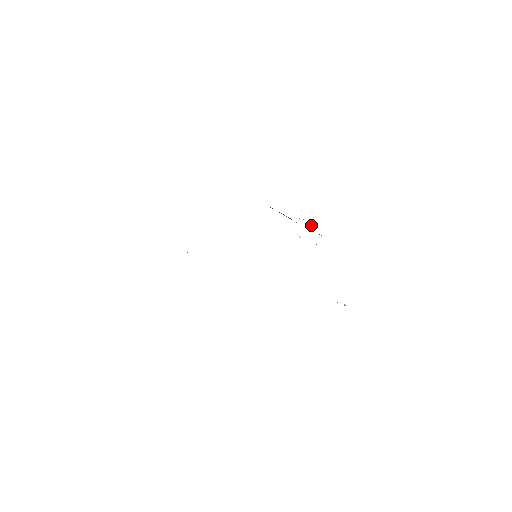
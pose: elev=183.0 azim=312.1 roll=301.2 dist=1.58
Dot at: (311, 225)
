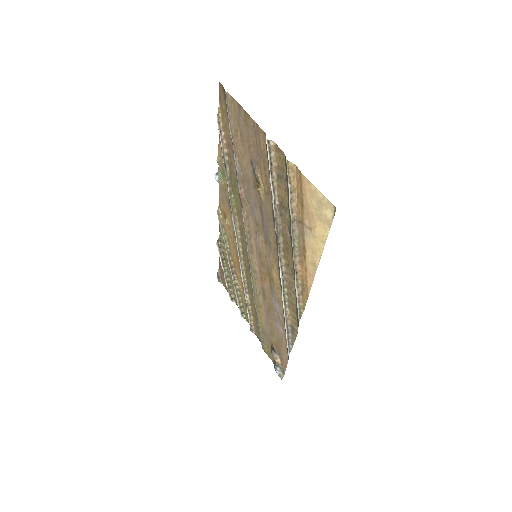
Dot at: occluded
